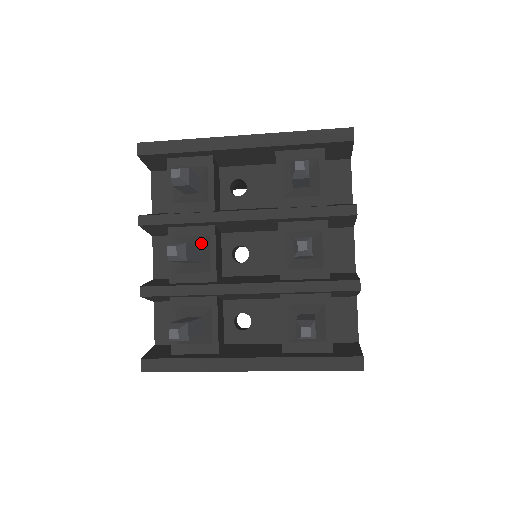
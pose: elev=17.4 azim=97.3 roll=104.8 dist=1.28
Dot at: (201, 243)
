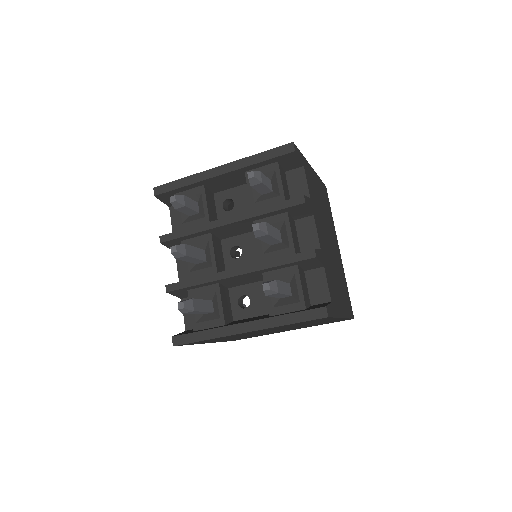
Dot at: (204, 248)
